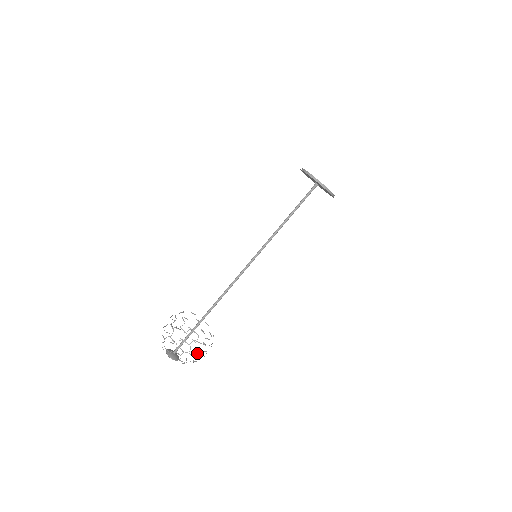
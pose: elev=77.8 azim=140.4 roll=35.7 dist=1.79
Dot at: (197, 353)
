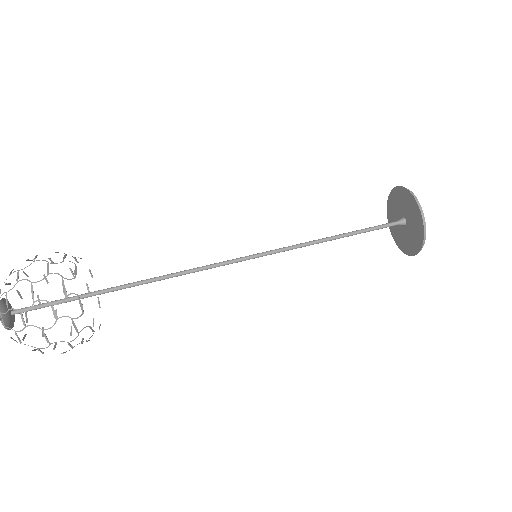
Dot at: occluded
